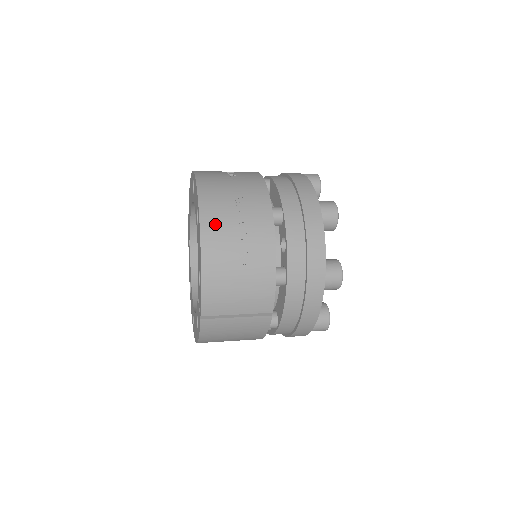
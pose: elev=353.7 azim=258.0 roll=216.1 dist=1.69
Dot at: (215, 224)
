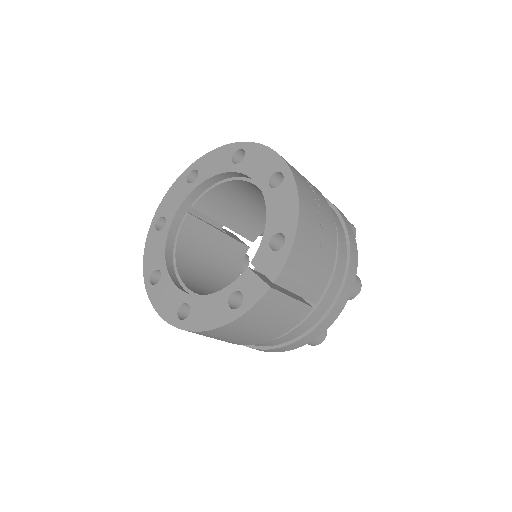
Dot at: (305, 191)
